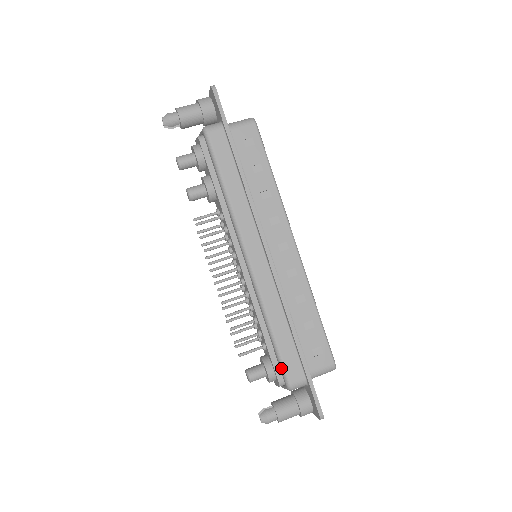
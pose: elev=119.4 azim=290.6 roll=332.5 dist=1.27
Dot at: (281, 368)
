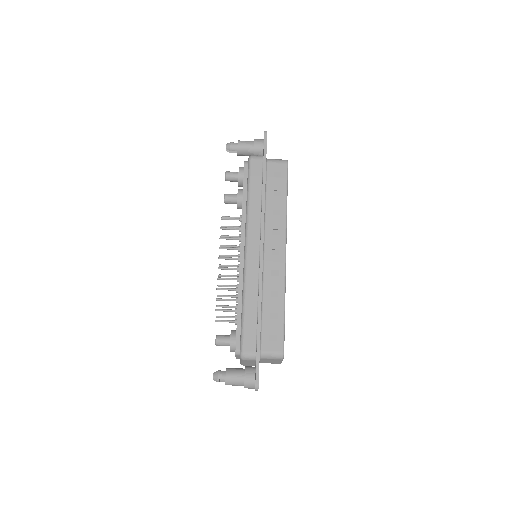
Dot at: (241, 338)
